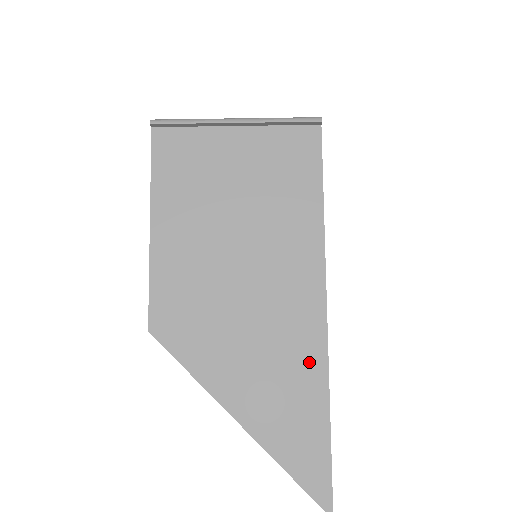
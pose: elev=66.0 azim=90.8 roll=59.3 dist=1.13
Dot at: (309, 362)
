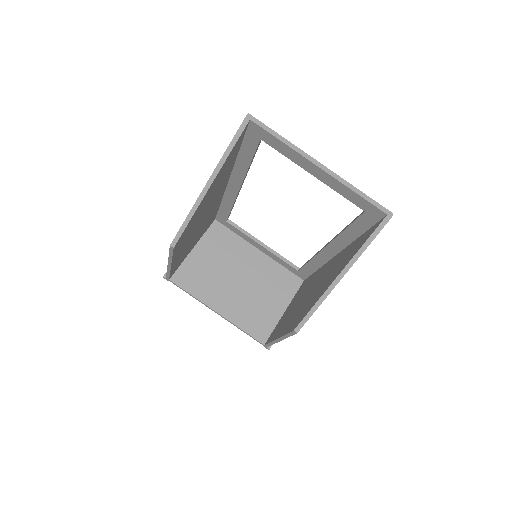
Dot at: occluded
